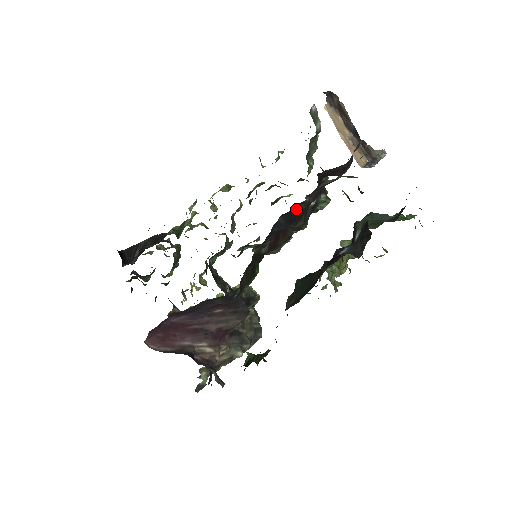
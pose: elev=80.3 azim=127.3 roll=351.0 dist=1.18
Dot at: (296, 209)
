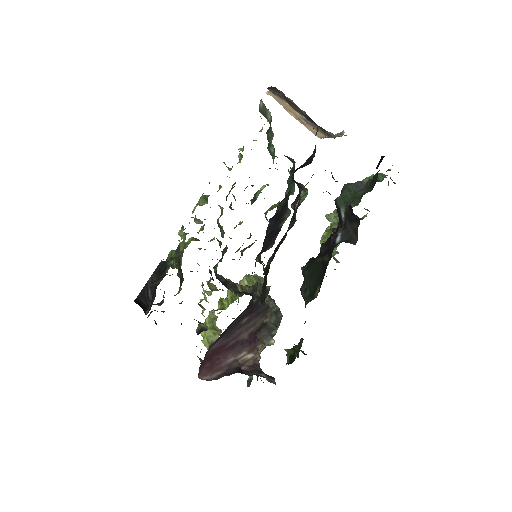
Dot at: (279, 207)
